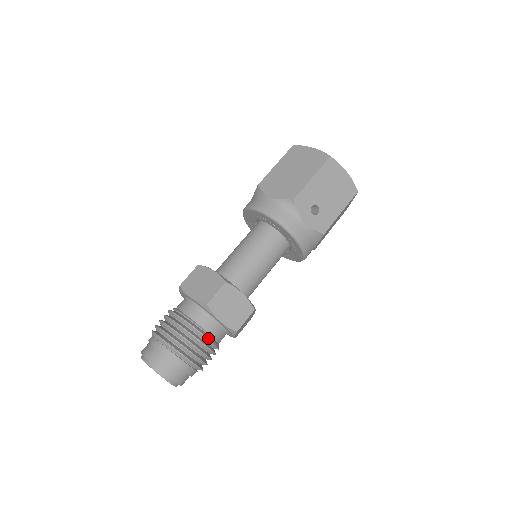
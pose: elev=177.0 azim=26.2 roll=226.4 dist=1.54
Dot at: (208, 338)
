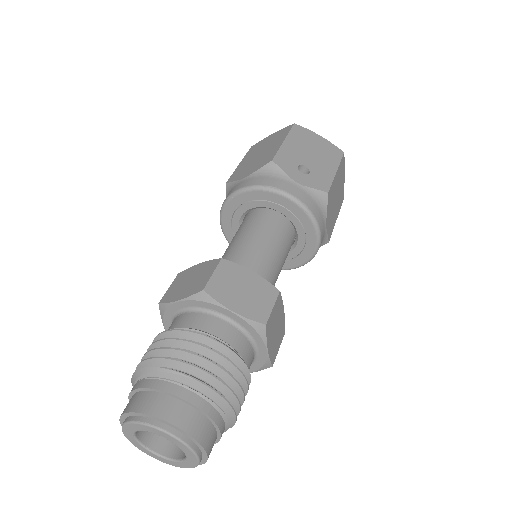
Dot at: (223, 344)
